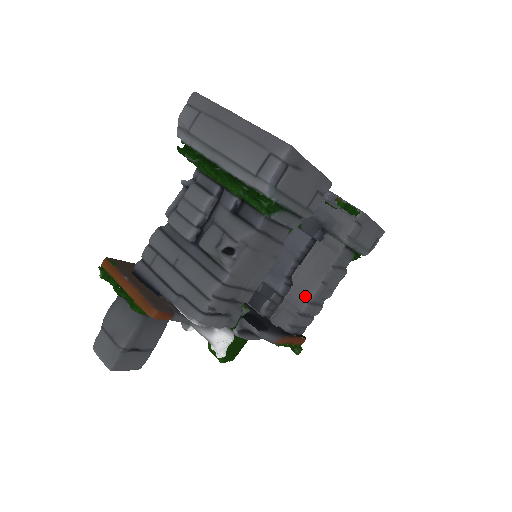
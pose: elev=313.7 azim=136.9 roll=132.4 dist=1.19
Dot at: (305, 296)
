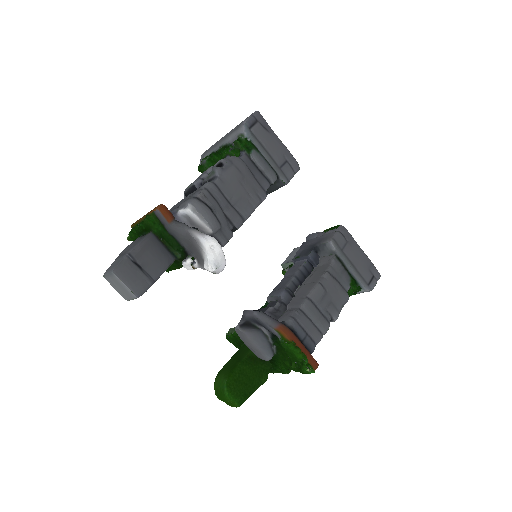
Dot at: (305, 295)
